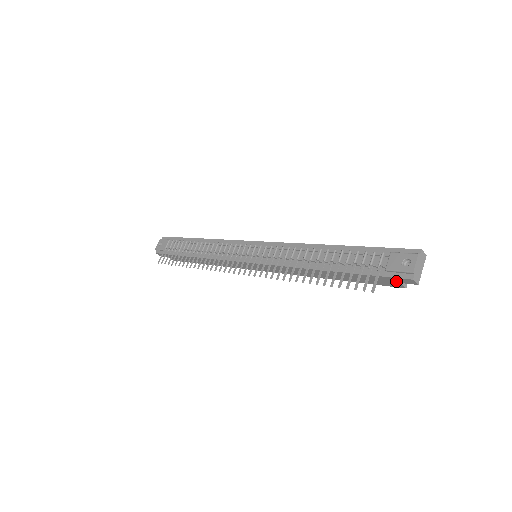
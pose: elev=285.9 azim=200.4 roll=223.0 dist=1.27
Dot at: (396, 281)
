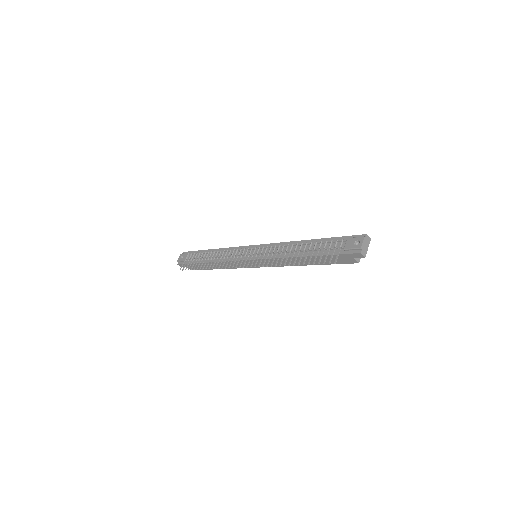
Dot at: (351, 257)
